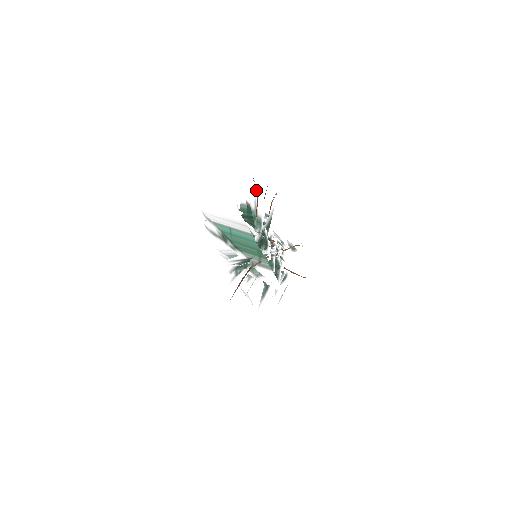
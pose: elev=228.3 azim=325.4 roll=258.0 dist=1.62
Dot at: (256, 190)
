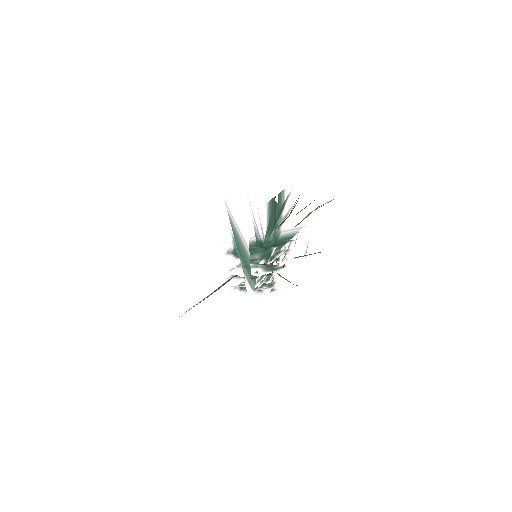
Dot at: occluded
